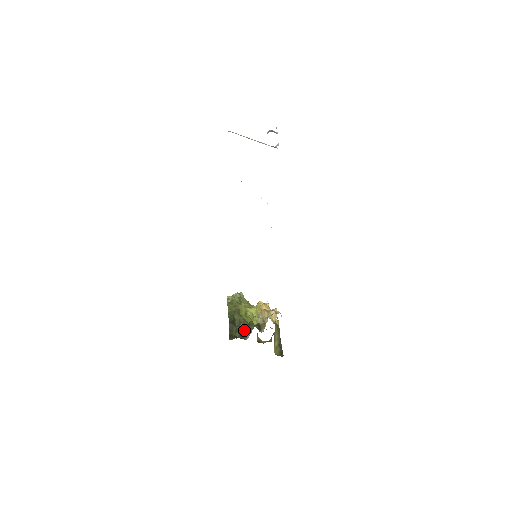
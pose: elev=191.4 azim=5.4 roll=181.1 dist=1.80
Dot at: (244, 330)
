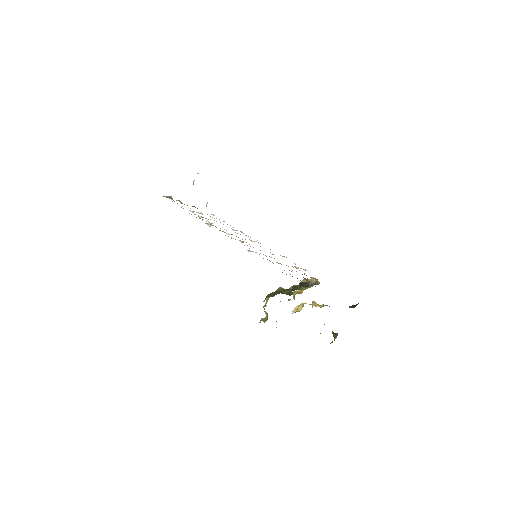
Dot at: (301, 286)
